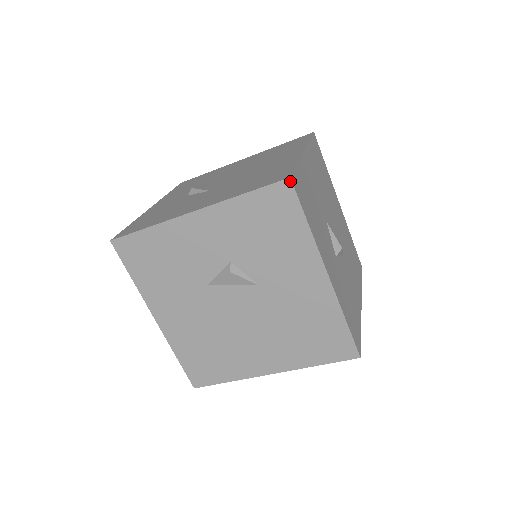
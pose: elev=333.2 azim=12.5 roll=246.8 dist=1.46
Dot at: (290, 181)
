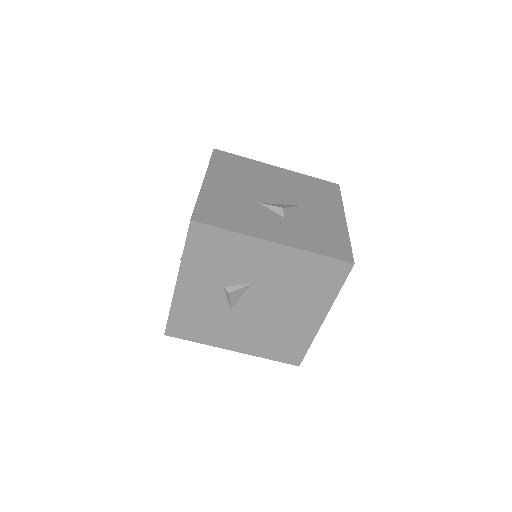
Dot at: (193, 222)
